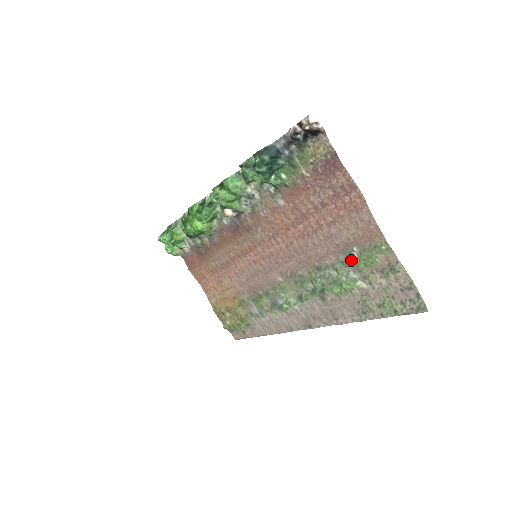
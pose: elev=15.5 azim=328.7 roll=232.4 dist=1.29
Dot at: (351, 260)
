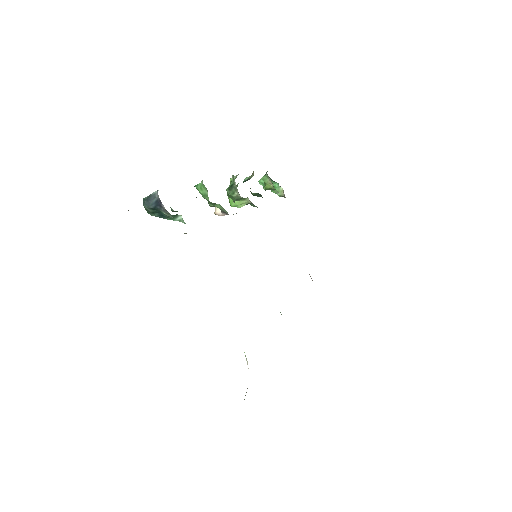
Dot at: occluded
